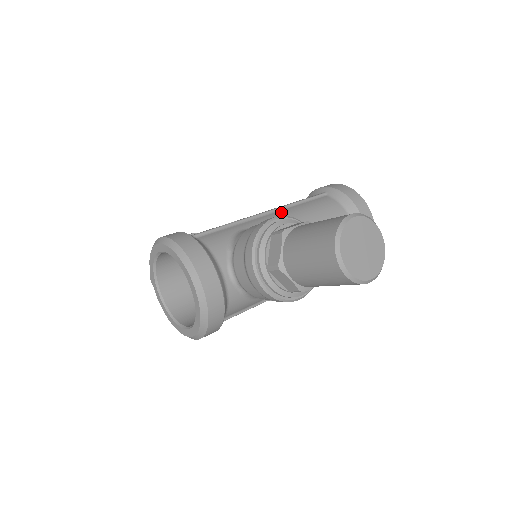
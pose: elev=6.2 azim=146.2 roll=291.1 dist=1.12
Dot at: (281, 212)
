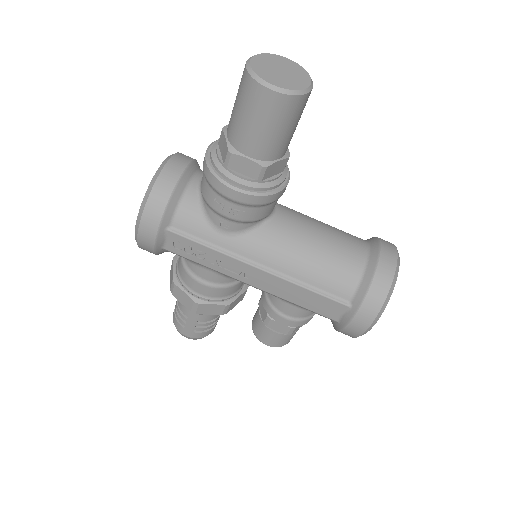
Dot at: occluded
